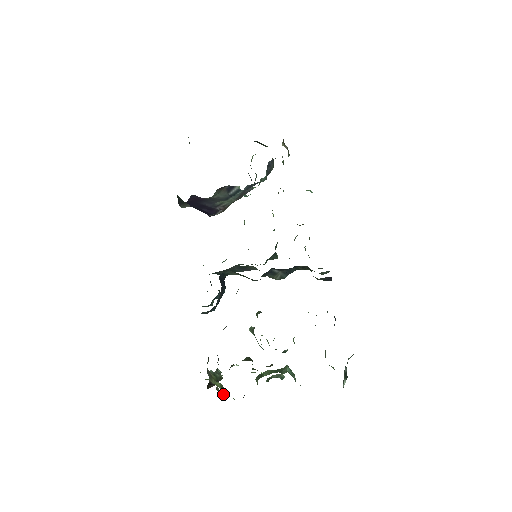
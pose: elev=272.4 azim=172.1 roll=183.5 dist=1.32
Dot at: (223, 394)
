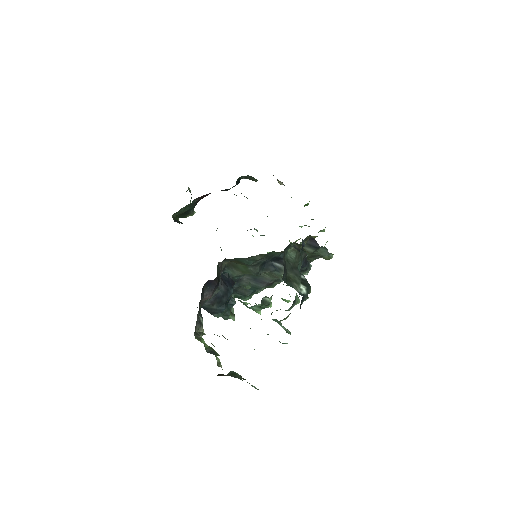
Dot at: (201, 341)
